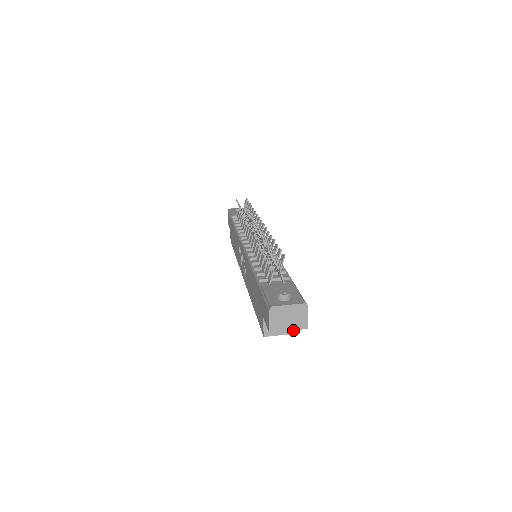
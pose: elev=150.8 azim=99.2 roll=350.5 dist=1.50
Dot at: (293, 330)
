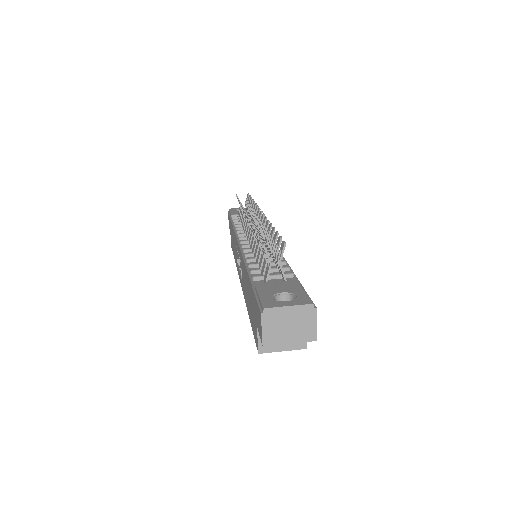
Dot at: (298, 344)
